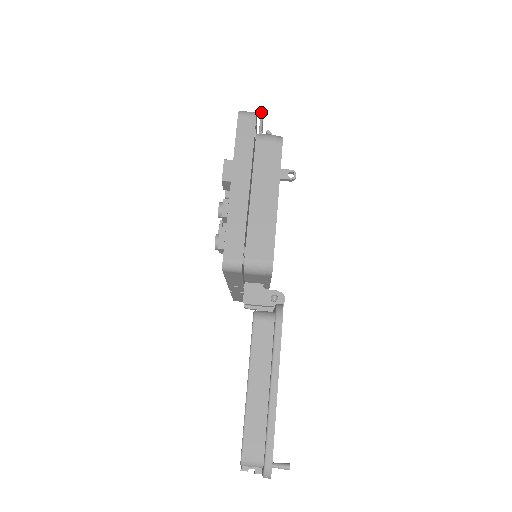
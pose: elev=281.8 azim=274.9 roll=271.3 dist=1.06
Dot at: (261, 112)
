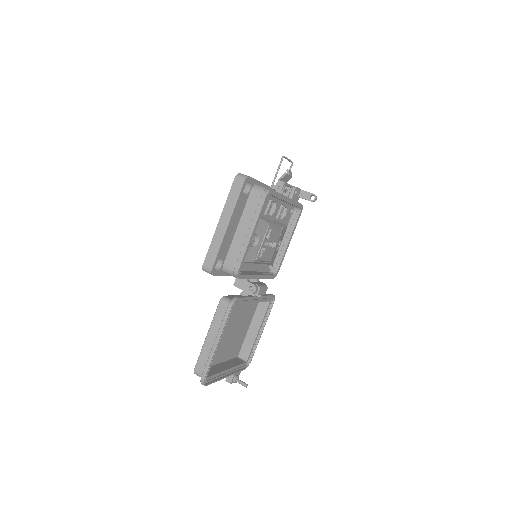
Dot at: (282, 158)
